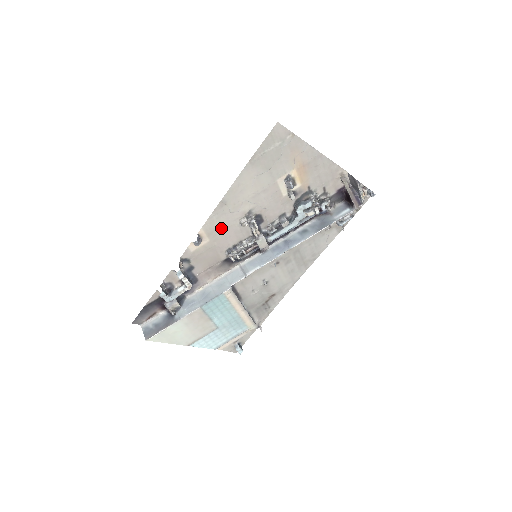
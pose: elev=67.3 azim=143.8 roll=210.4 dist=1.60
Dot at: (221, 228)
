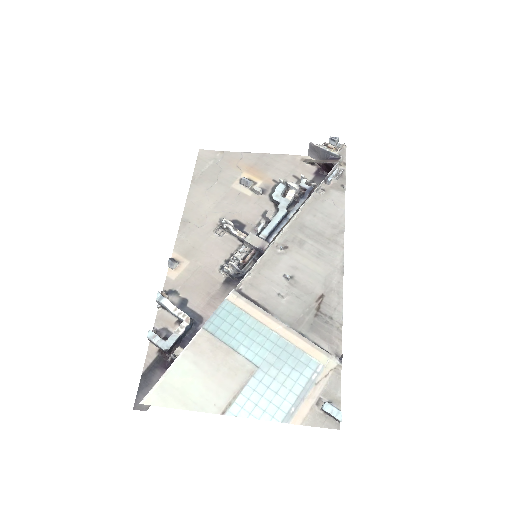
Dot at: (197, 246)
